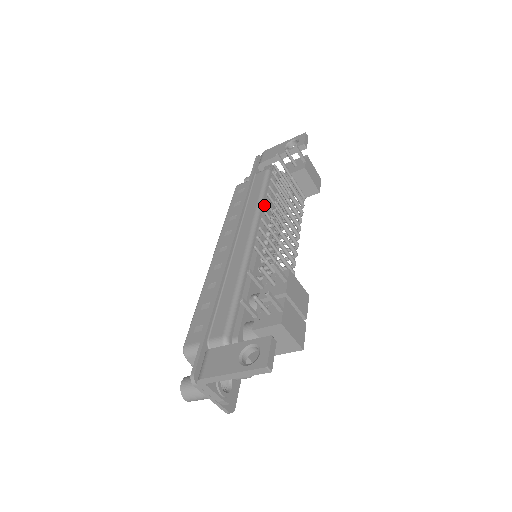
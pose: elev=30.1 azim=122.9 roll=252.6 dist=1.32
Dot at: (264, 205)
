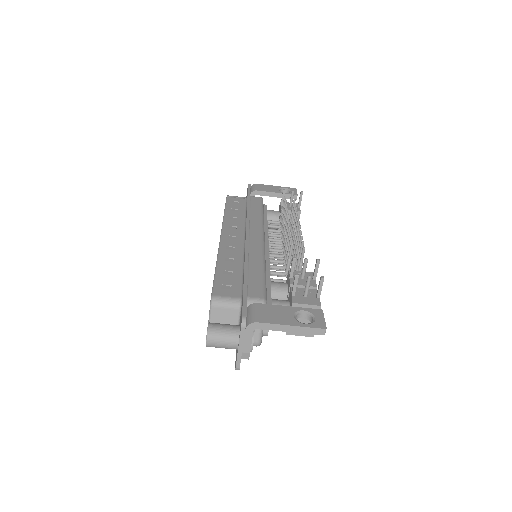
Dot at: occluded
